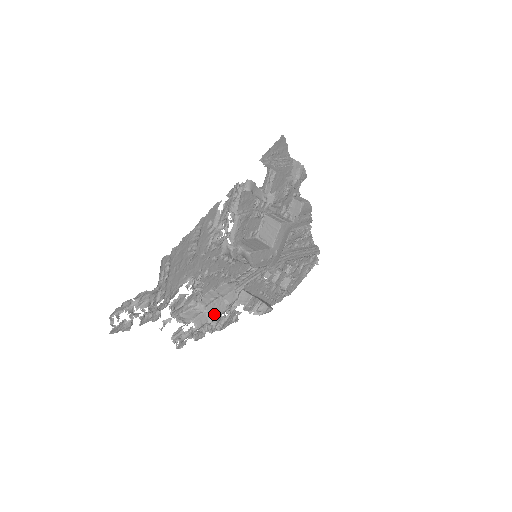
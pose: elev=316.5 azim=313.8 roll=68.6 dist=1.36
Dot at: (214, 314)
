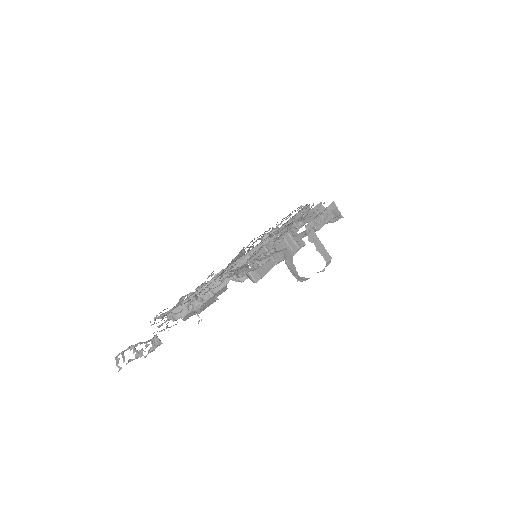
Dot at: (202, 309)
